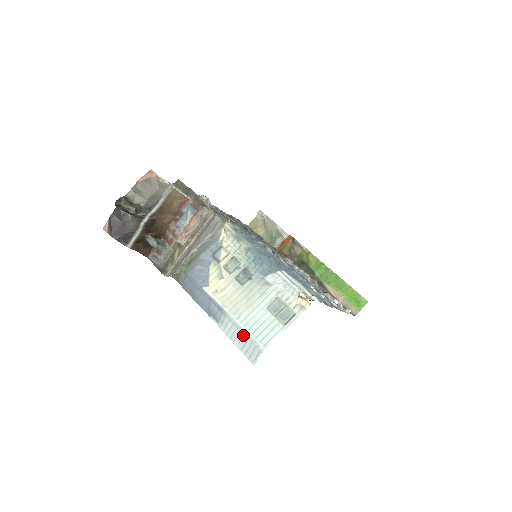
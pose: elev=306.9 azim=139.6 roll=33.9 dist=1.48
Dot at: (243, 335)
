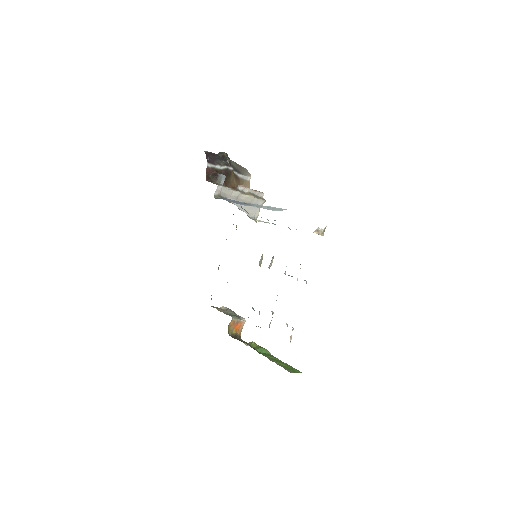
Dot at: occluded
